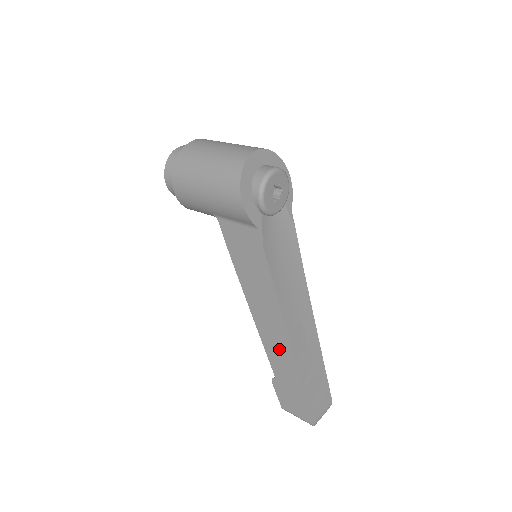
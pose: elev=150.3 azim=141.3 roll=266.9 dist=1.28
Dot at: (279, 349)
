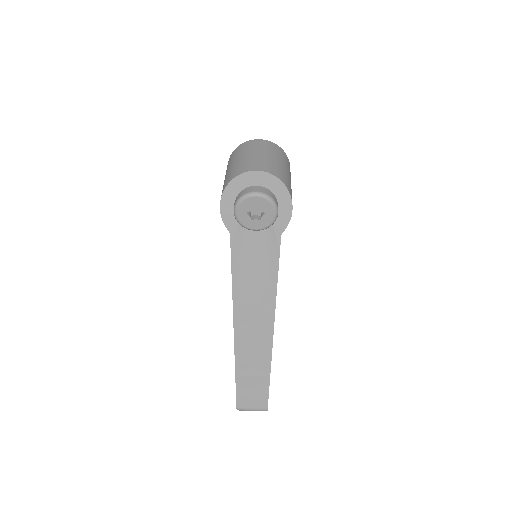
Dot at: occluded
